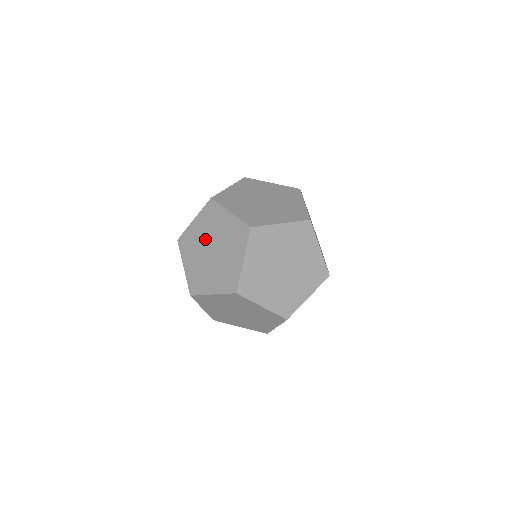
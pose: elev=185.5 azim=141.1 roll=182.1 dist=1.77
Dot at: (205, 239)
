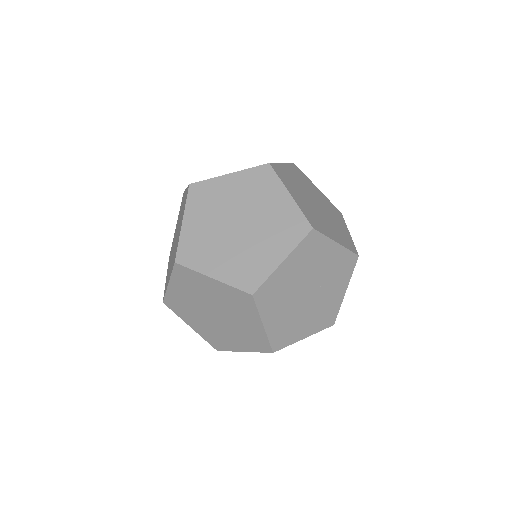
Dot at: occluded
